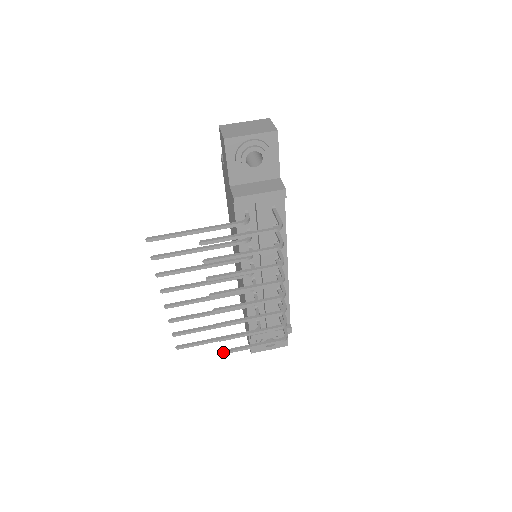
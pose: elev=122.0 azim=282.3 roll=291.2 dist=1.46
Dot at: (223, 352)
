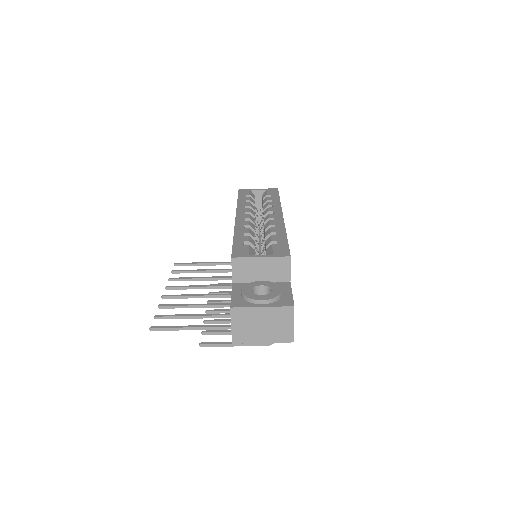
Dot at: occluded
